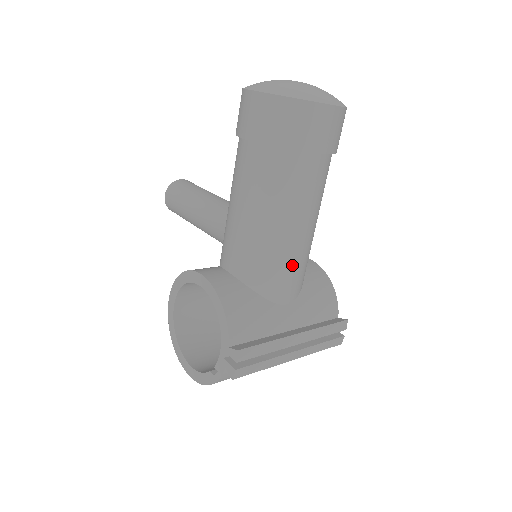
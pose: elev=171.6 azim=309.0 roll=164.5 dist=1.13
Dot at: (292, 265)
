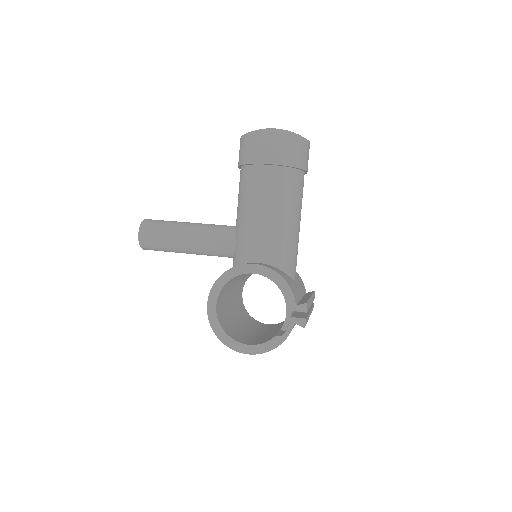
Dot at: (297, 249)
